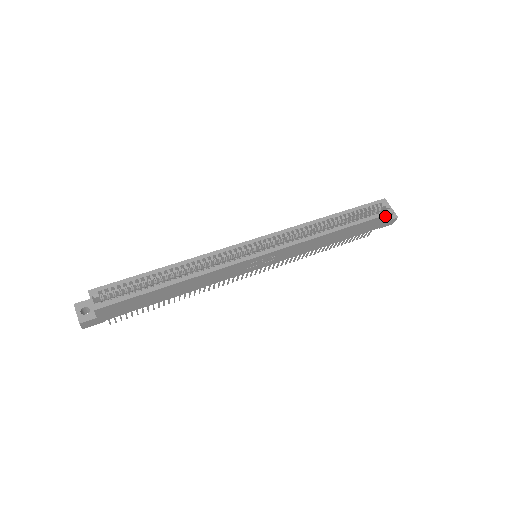
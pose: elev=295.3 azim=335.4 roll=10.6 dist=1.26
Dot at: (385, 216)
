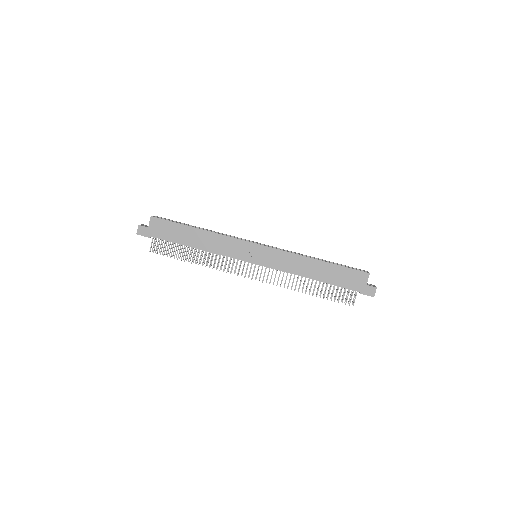
Dot at: (362, 274)
